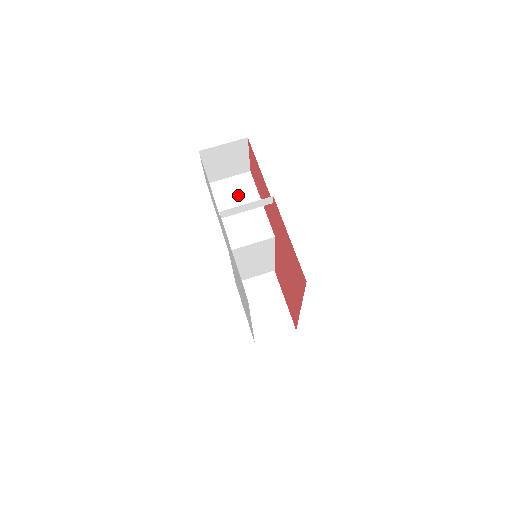
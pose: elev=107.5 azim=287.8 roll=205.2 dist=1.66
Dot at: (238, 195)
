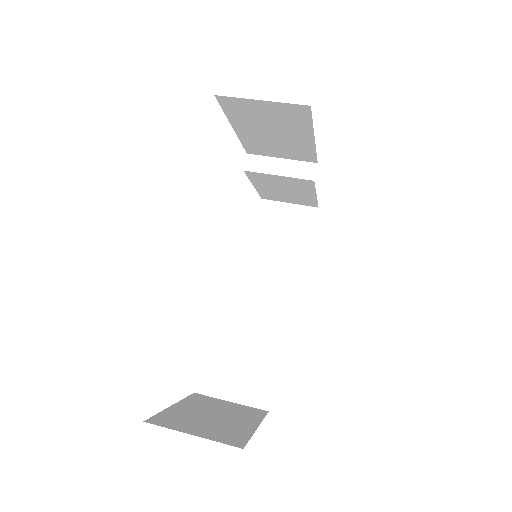
Dot at: occluded
